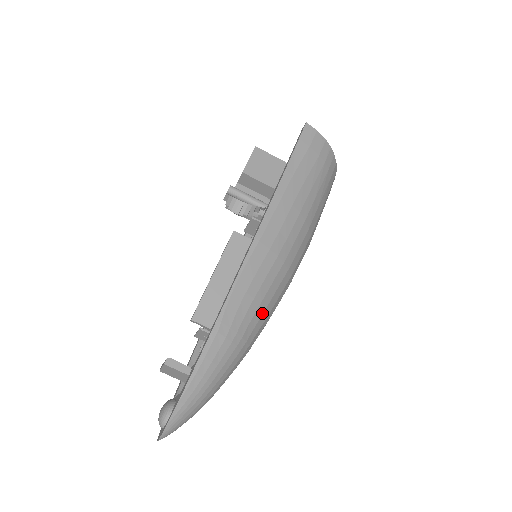
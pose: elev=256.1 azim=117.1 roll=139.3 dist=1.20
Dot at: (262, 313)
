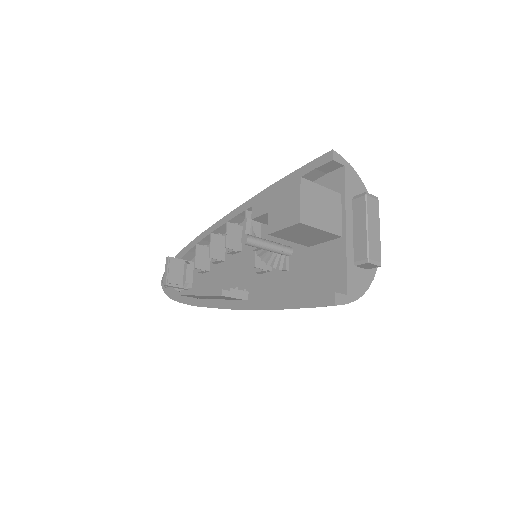
Dot at: occluded
